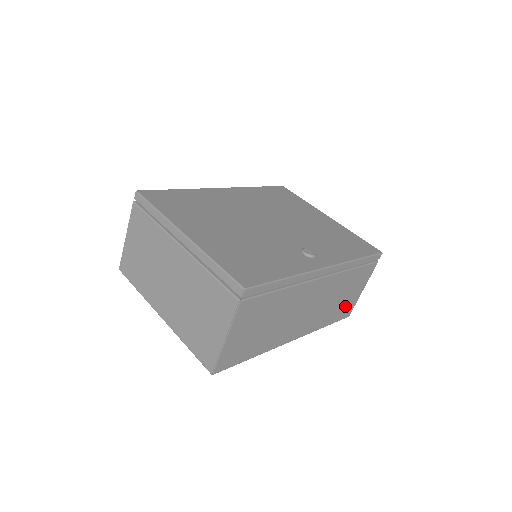
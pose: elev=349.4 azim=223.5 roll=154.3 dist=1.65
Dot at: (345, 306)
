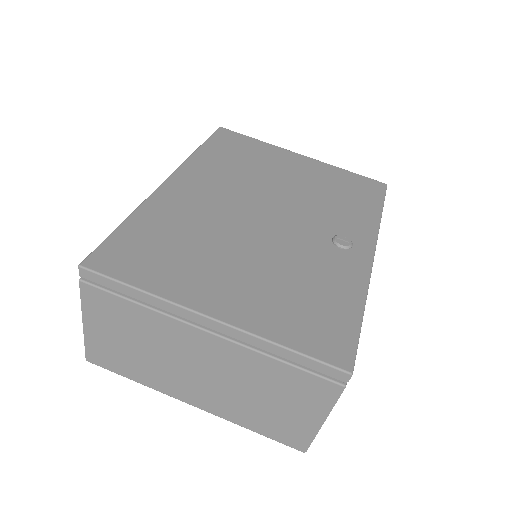
Dot at: occluded
